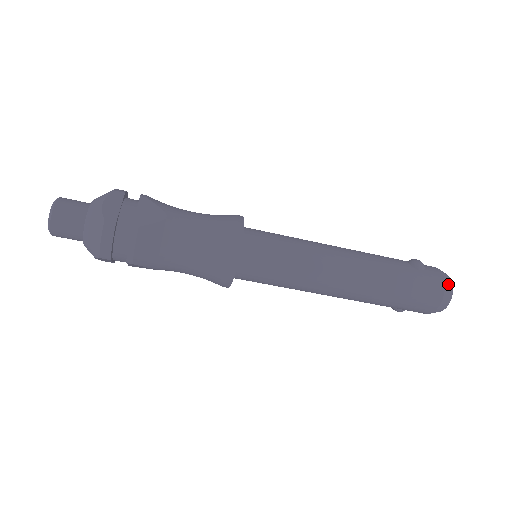
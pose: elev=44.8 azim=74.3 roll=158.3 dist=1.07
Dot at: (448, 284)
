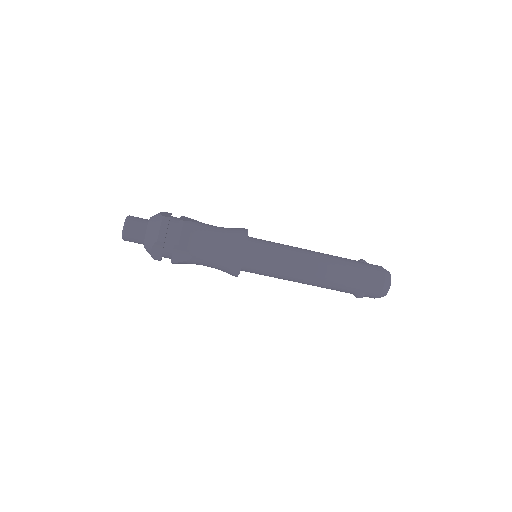
Dot at: (386, 270)
